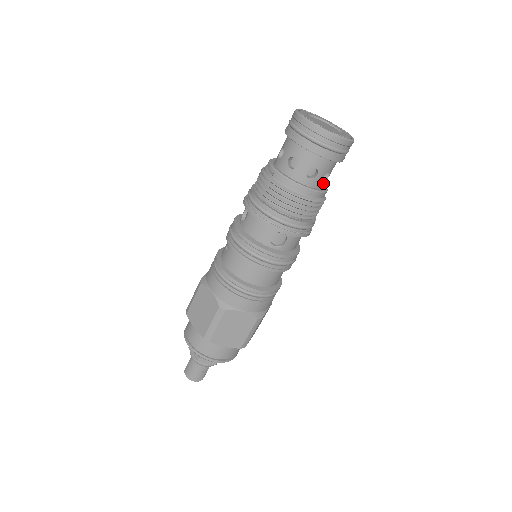
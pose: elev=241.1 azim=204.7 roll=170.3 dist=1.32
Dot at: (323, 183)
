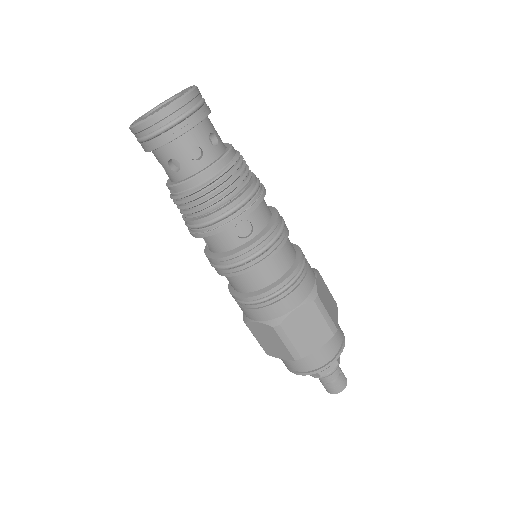
Dot at: (218, 148)
